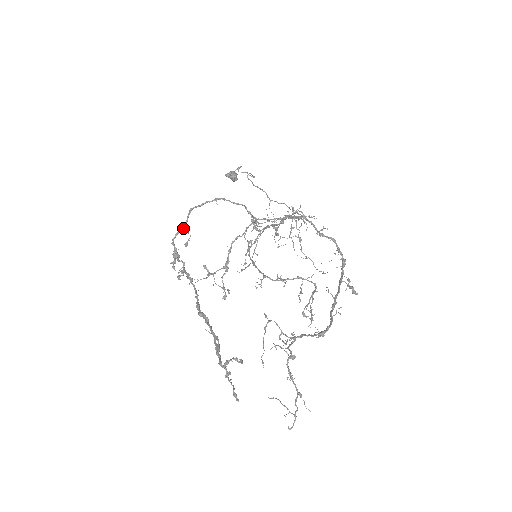
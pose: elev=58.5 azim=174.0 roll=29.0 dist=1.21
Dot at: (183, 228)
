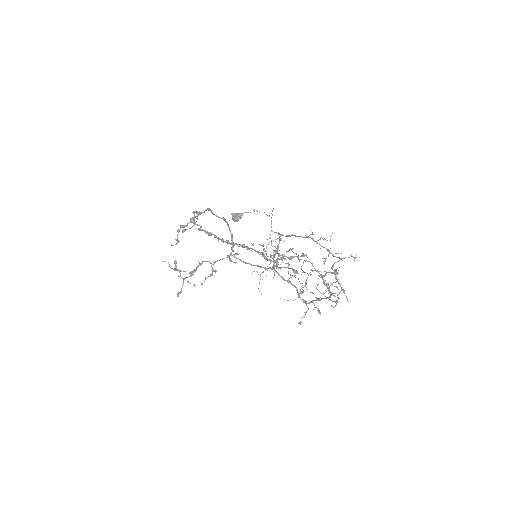
Dot at: (201, 213)
